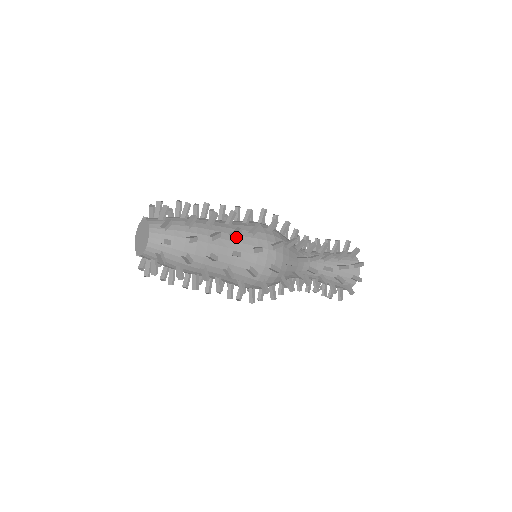
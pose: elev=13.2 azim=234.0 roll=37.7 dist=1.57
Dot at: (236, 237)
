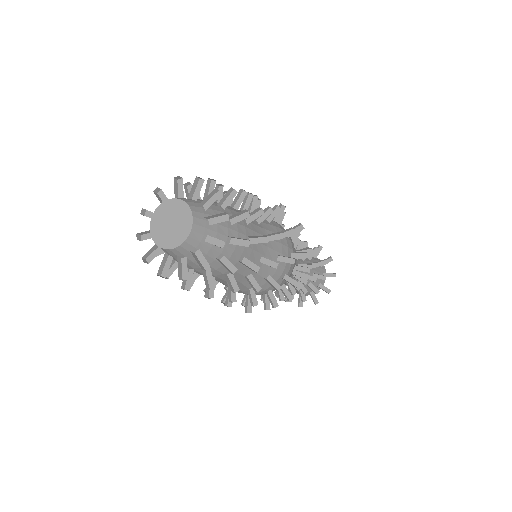
Dot at: occluded
